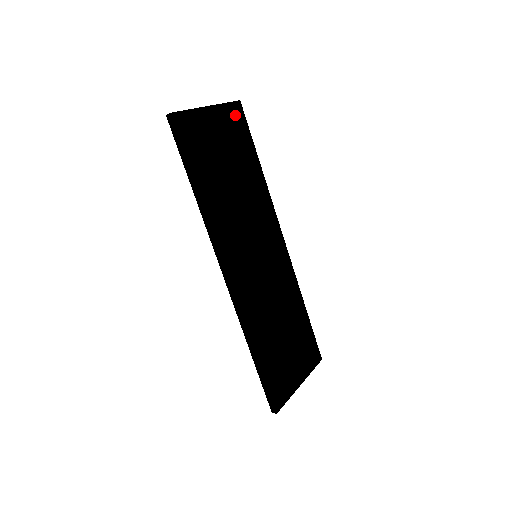
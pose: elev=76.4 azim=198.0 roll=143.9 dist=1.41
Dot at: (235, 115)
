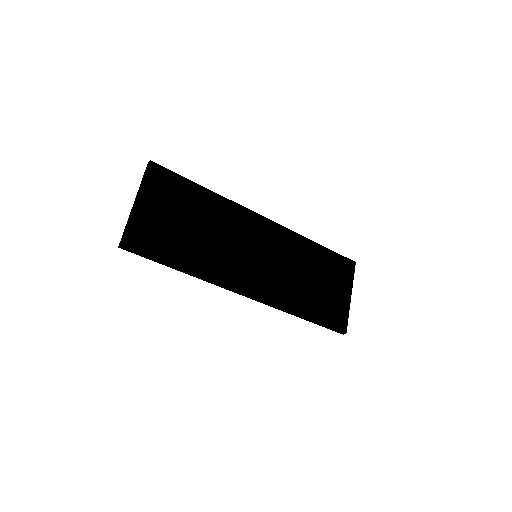
Dot at: (157, 178)
